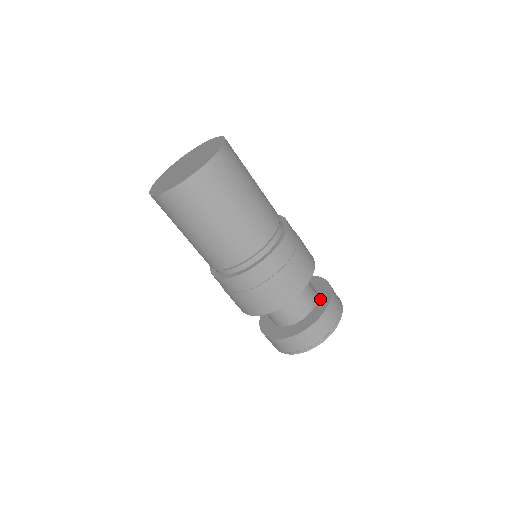
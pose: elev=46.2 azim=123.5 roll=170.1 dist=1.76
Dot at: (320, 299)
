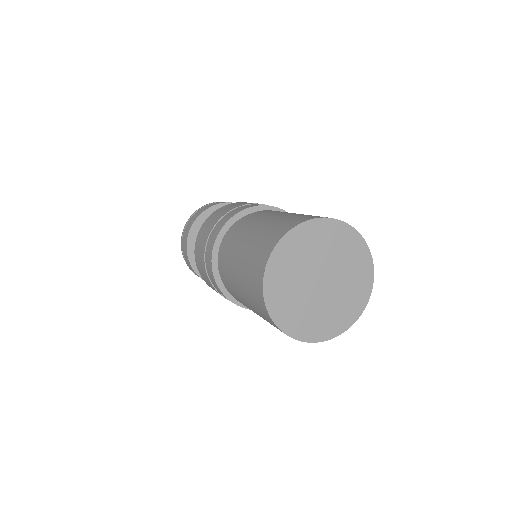
Dot at: occluded
